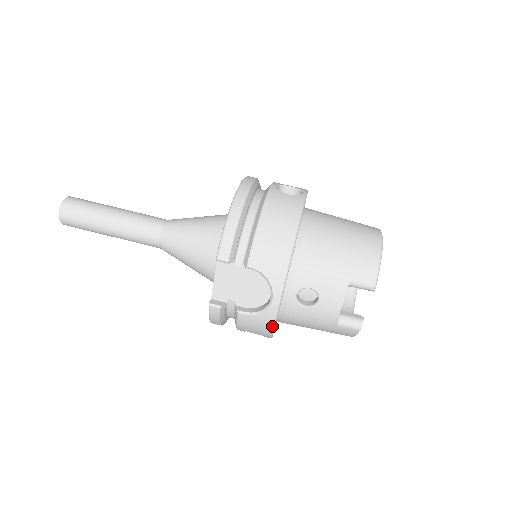
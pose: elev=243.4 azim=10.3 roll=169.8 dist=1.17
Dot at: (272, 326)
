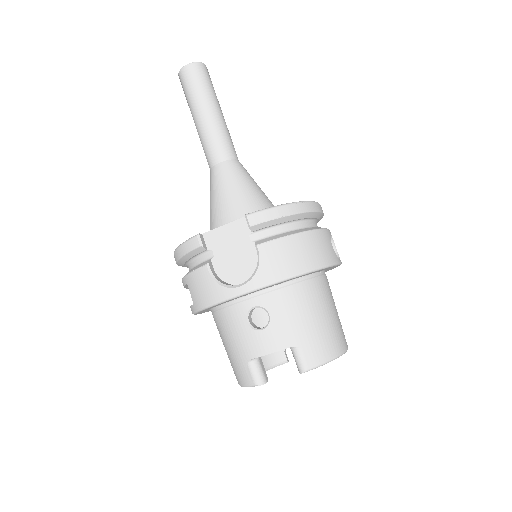
Dot at: (213, 303)
